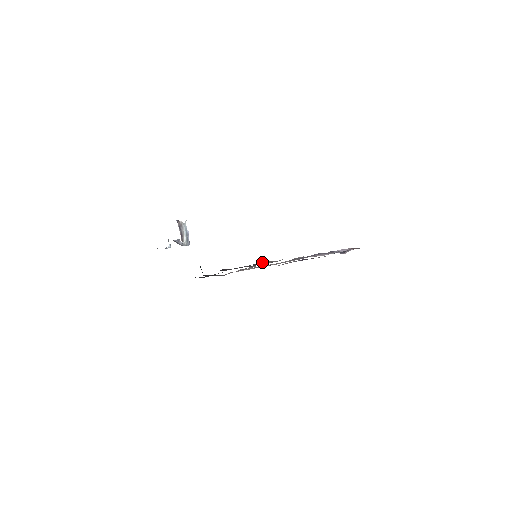
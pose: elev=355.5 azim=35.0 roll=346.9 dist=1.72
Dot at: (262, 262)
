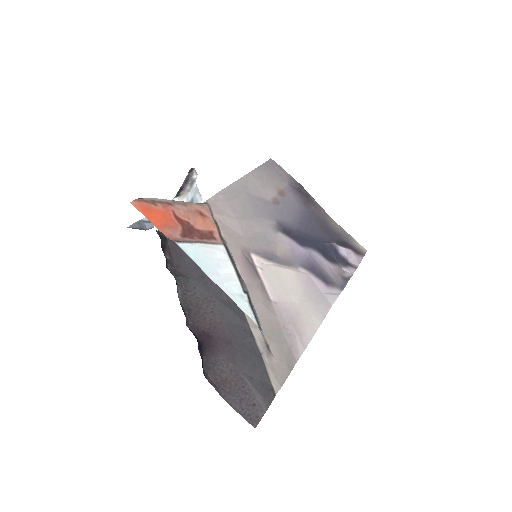
Dot at: (258, 412)
